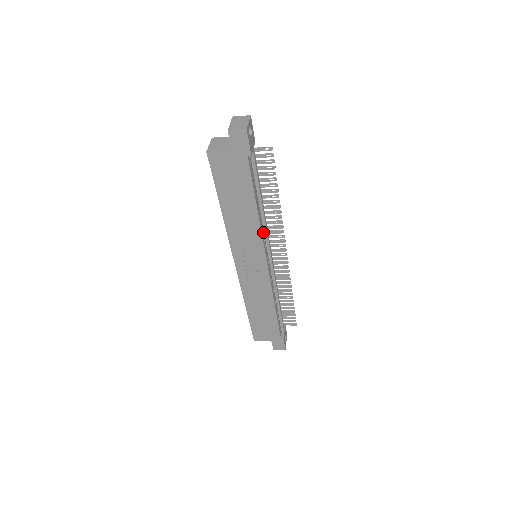
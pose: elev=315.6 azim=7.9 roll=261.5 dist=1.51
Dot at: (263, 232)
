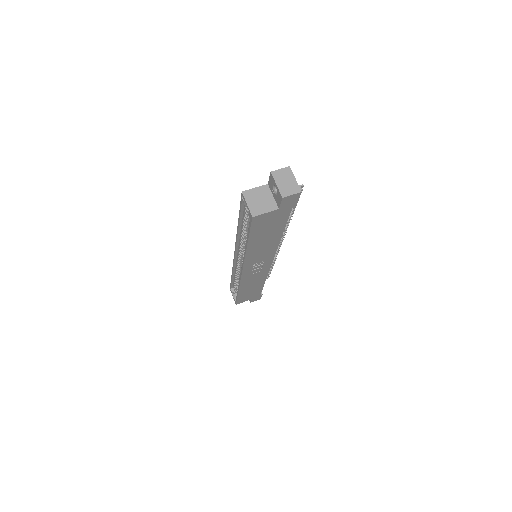
Dot at: occluded
